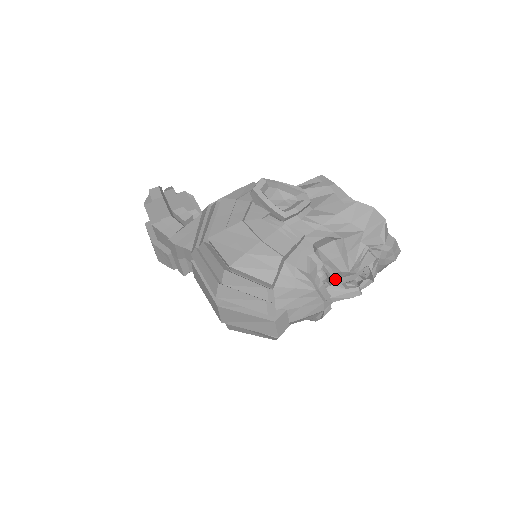
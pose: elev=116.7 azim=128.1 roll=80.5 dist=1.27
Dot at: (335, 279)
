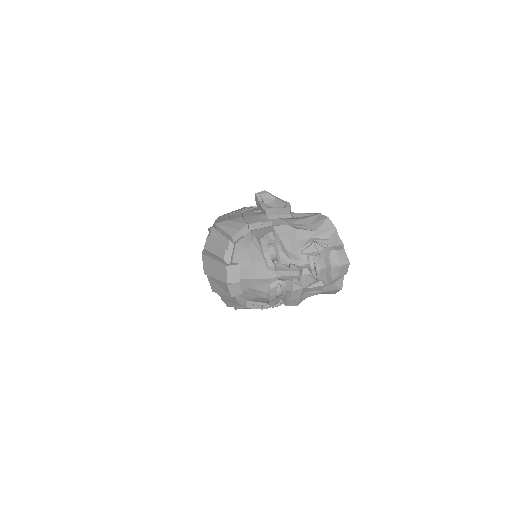
Dot at: (283, 258)
